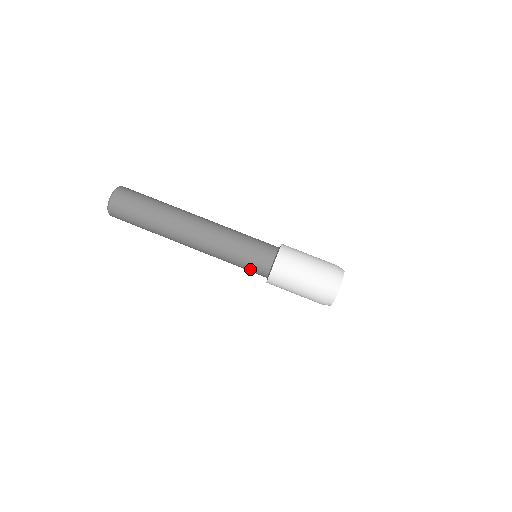
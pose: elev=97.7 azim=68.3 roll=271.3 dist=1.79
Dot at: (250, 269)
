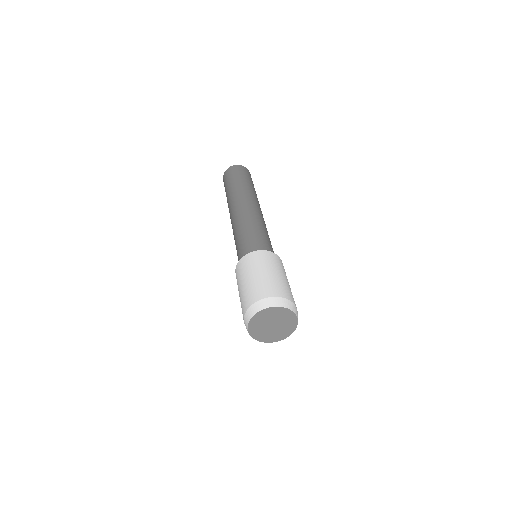
Dot at: (238, 257)
